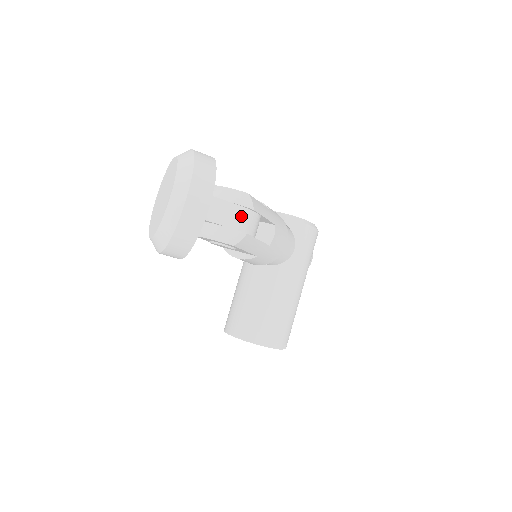
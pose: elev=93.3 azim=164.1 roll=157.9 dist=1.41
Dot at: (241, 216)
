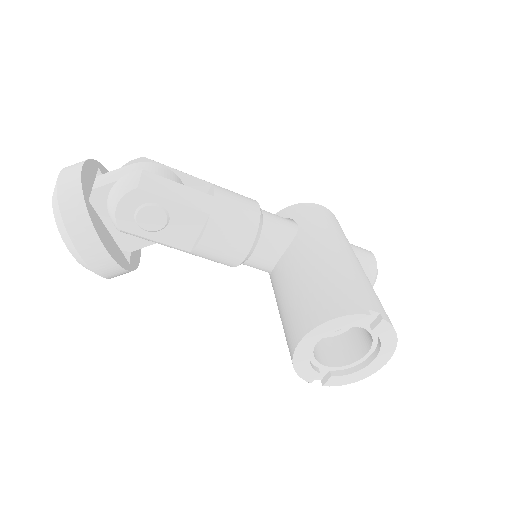
Dot at: (134, 168)
